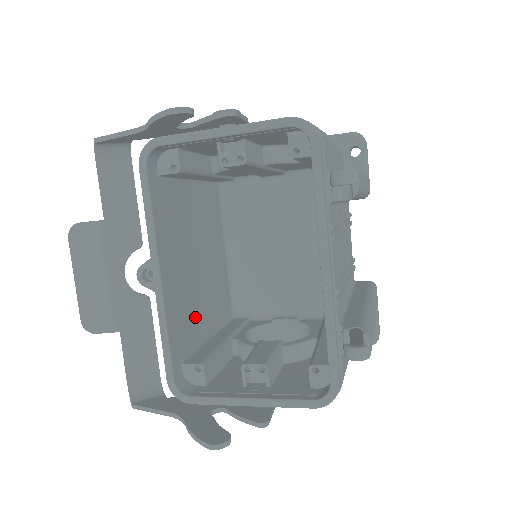
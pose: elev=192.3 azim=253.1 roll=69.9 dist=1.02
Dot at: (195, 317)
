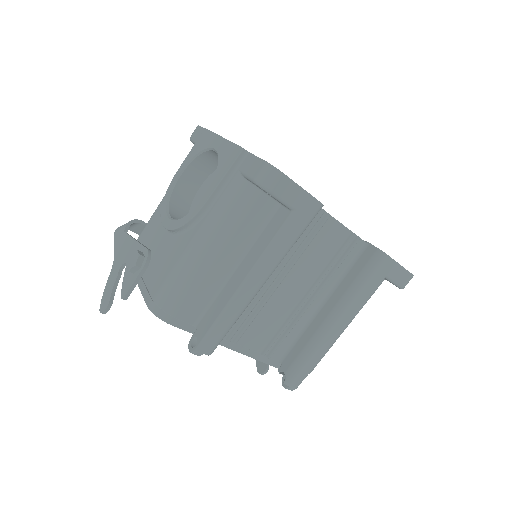
Dot at: occluded
